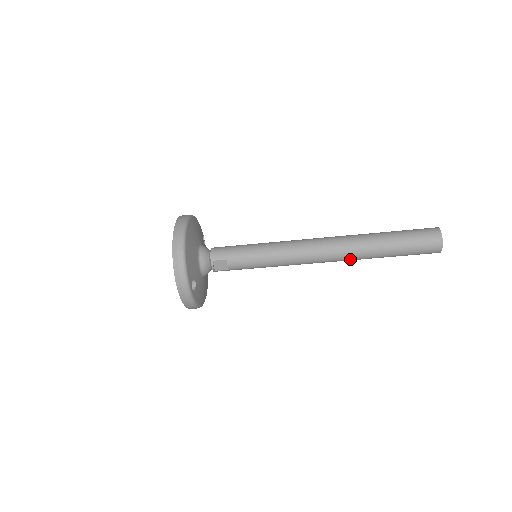
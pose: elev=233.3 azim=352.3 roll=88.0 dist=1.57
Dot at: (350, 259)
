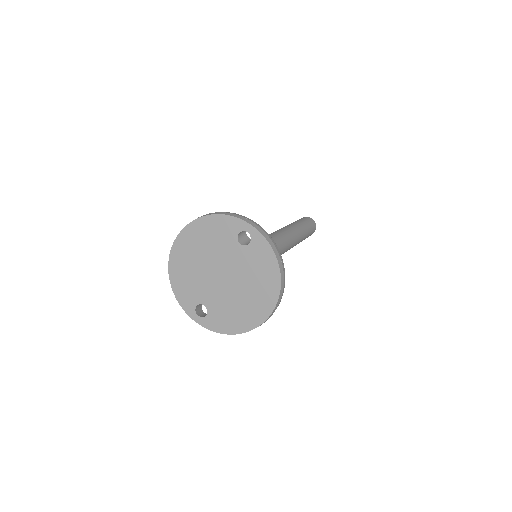
Dot at: (296, 234)
